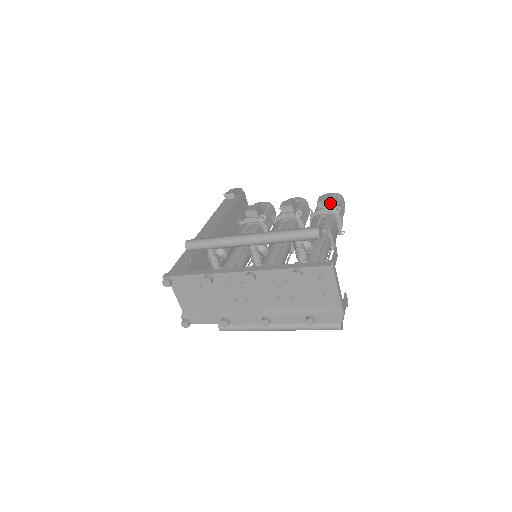
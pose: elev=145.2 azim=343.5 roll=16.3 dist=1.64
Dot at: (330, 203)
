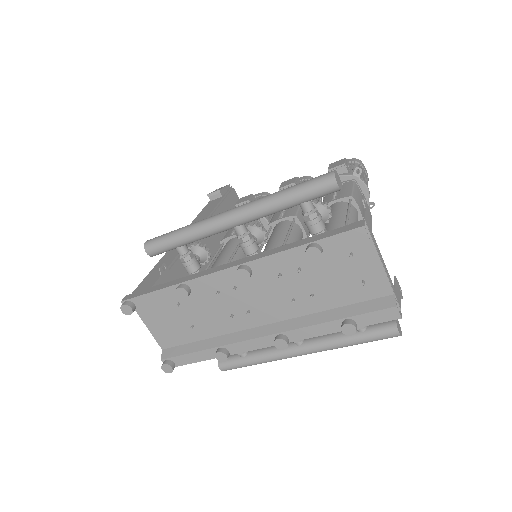
Dot at: (346, 167)
